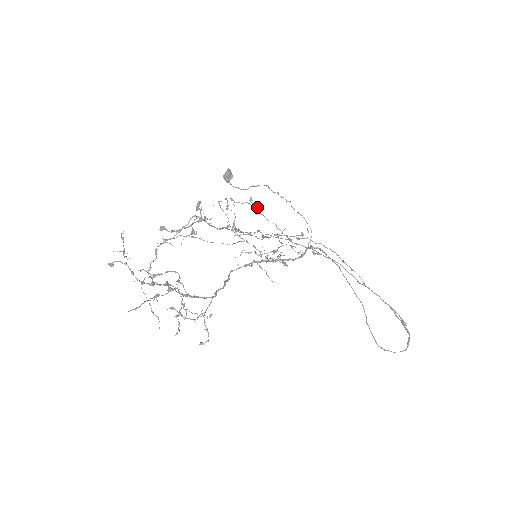
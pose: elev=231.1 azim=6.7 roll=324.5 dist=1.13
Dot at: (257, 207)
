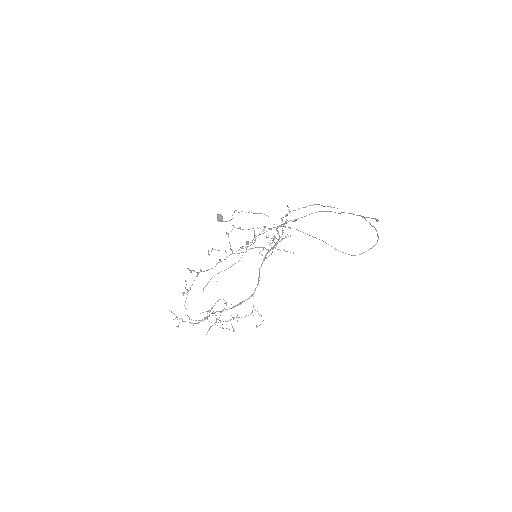
Dot at: (239, 228)
